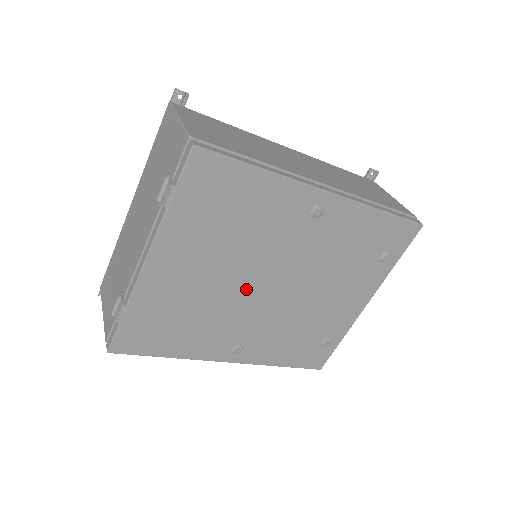
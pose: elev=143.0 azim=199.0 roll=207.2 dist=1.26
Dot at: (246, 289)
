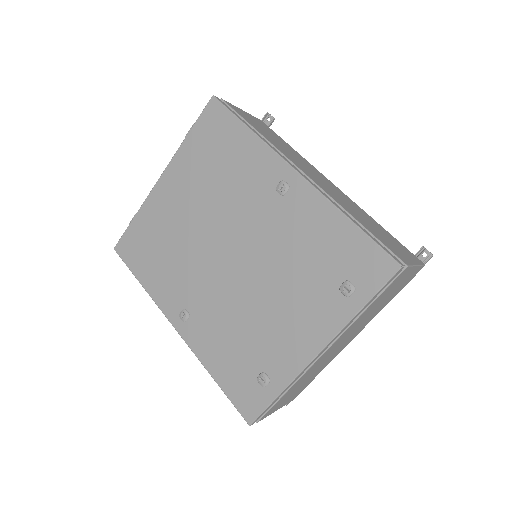
Dot at: (210, 245)
